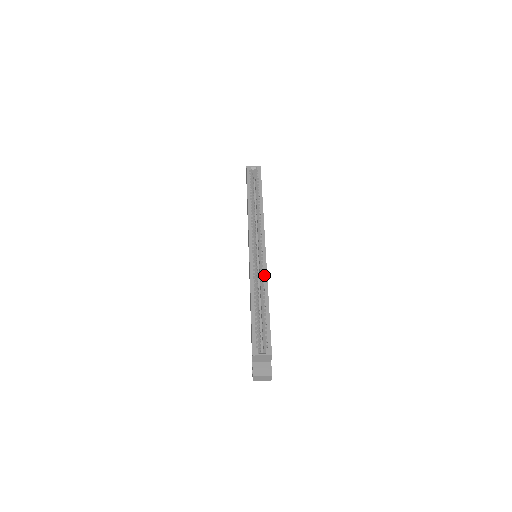
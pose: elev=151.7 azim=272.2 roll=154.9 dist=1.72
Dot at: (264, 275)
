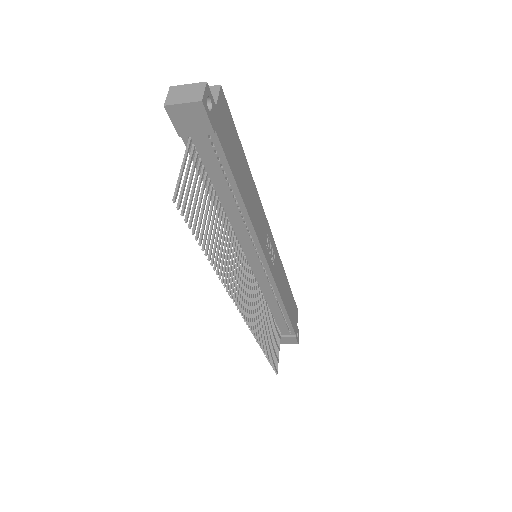
Dot at: occluded
